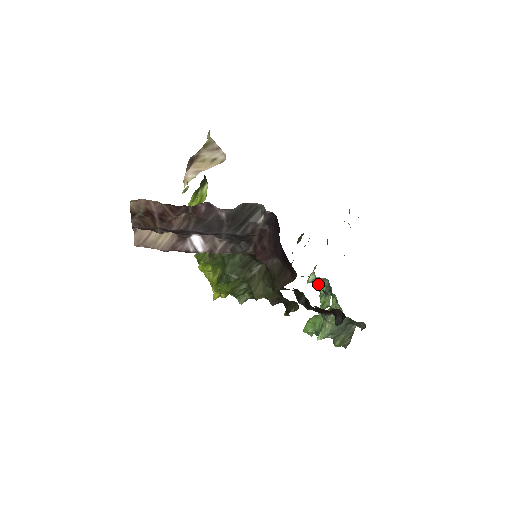
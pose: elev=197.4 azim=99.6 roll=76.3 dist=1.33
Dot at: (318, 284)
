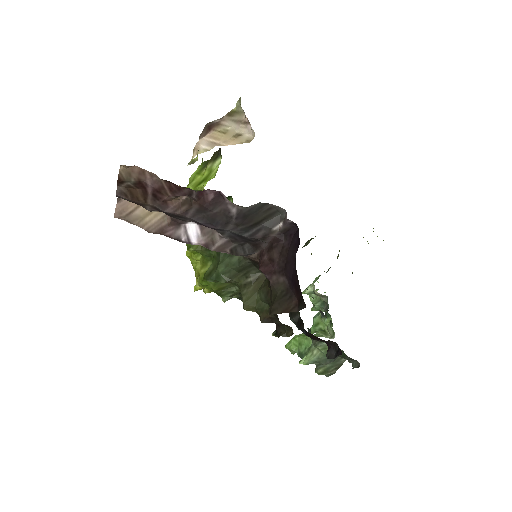
Dot at: (314, 297)
